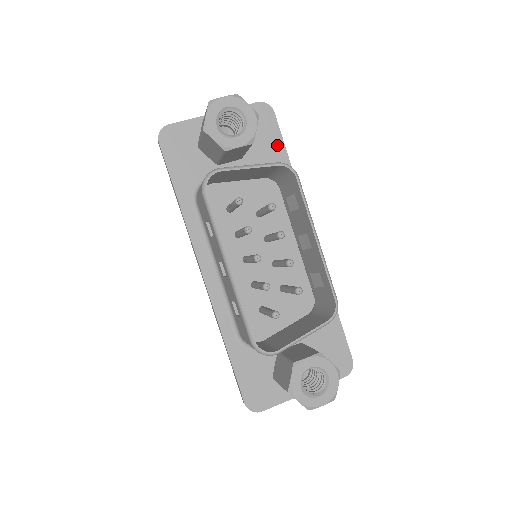
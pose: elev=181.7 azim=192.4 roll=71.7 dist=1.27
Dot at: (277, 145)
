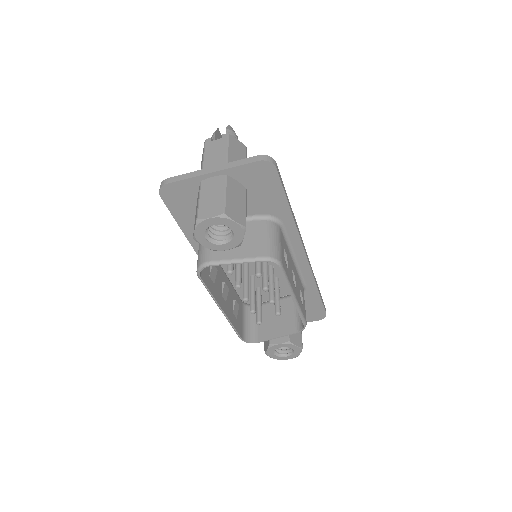
Dot at: (277, 195)
